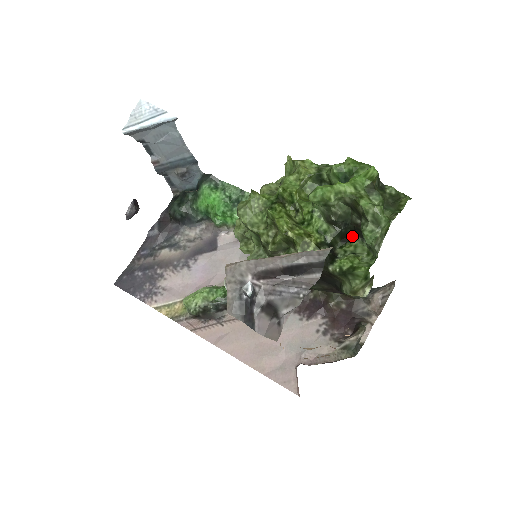
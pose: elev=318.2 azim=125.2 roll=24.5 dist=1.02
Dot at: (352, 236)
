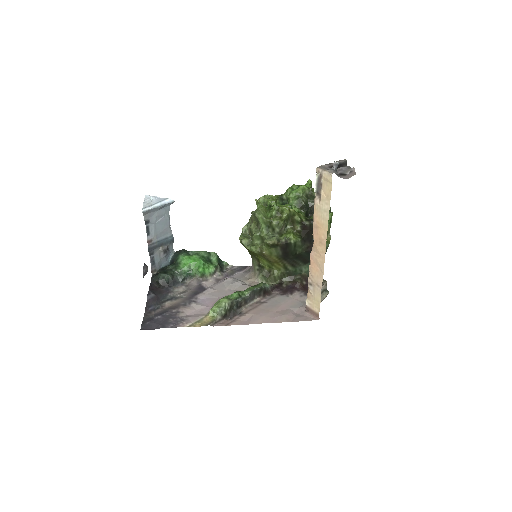
Dot at: (309, 217)
